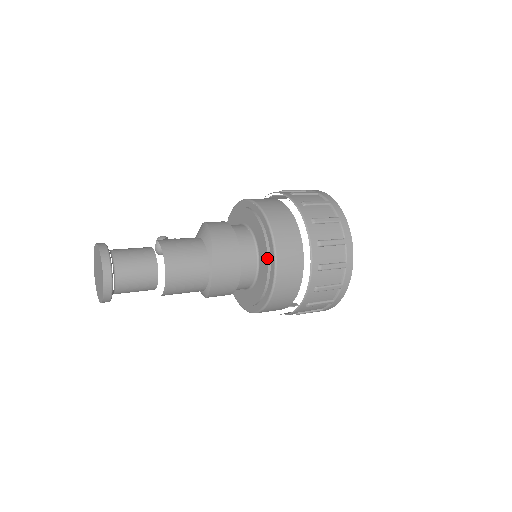
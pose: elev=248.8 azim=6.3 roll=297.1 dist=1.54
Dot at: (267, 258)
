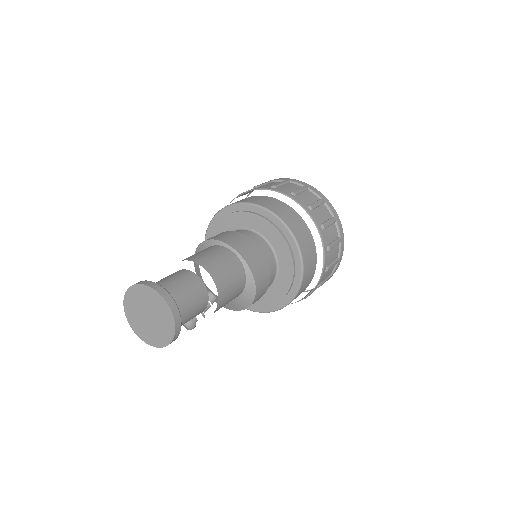
Dot at: (255, 215)
